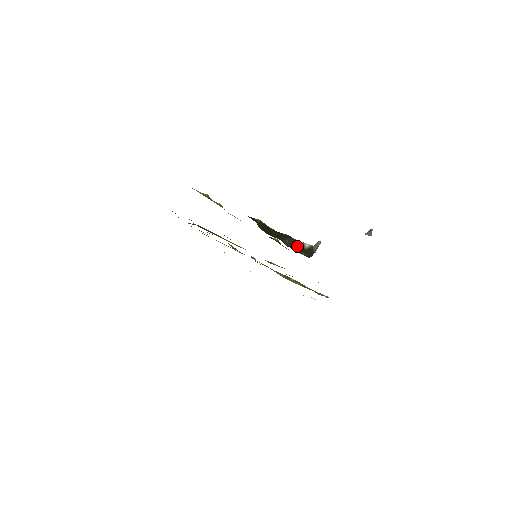
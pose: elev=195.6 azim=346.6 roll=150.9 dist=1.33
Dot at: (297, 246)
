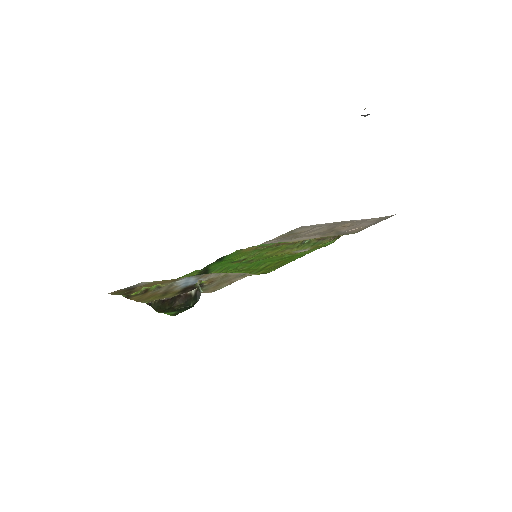
Dot at: (187, 299)
